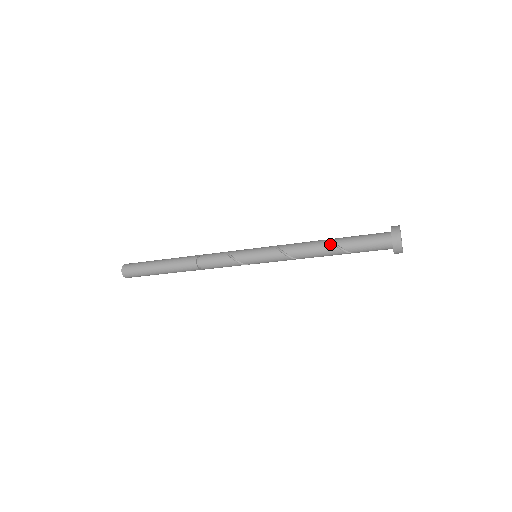
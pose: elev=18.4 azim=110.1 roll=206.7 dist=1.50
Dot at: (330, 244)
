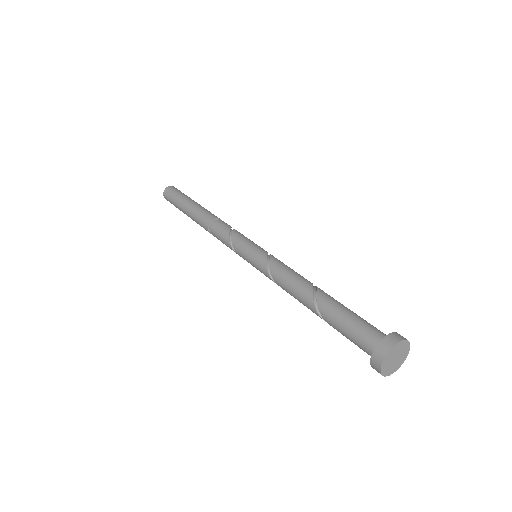
Dot at: (313, 305)
